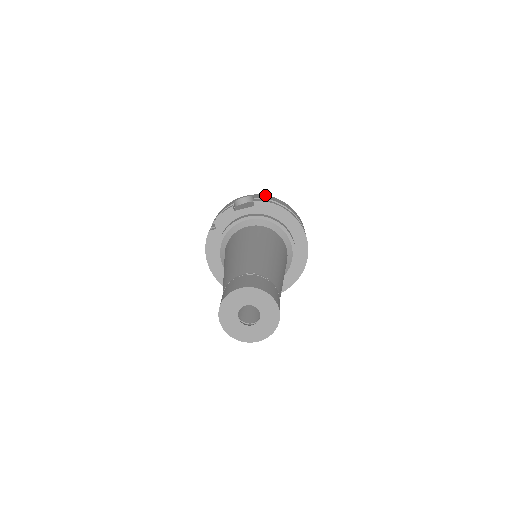
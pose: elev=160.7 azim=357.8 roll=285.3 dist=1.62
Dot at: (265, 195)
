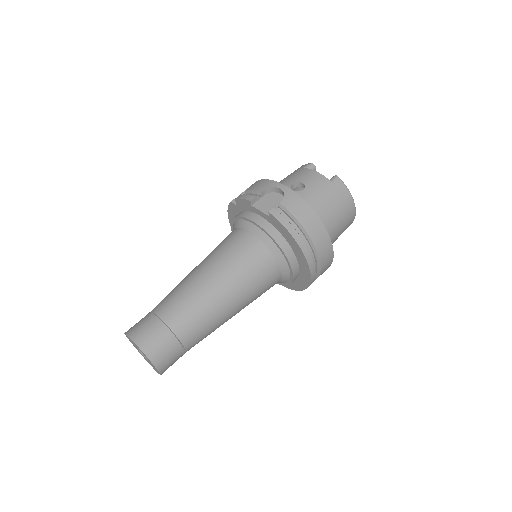
Dot at: (302, 200)
